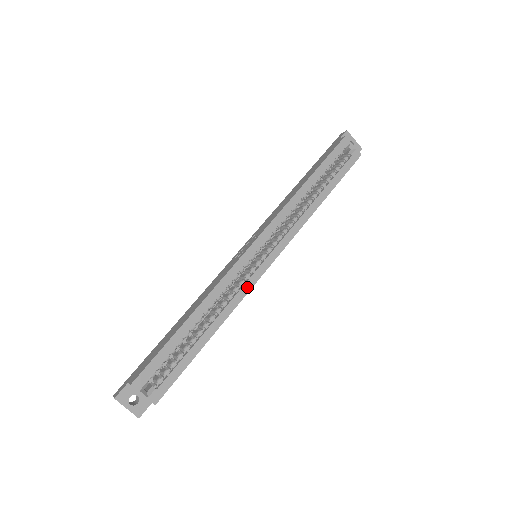
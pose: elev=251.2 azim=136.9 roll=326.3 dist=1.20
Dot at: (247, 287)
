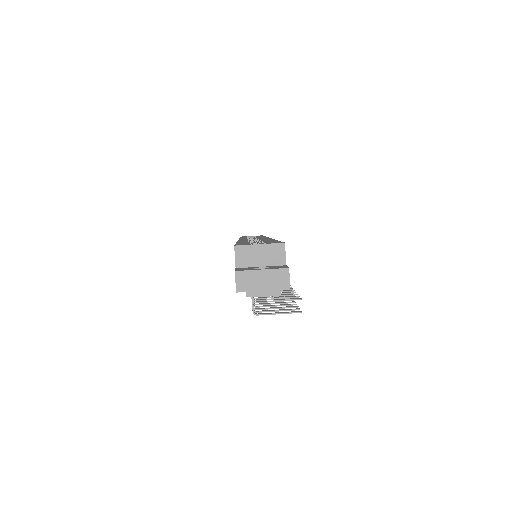
Dot at: occluded
